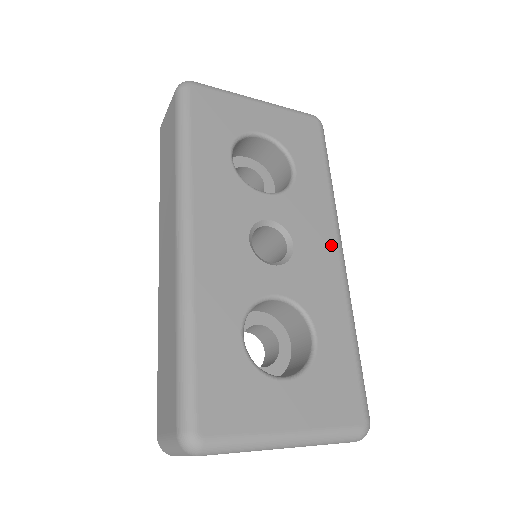
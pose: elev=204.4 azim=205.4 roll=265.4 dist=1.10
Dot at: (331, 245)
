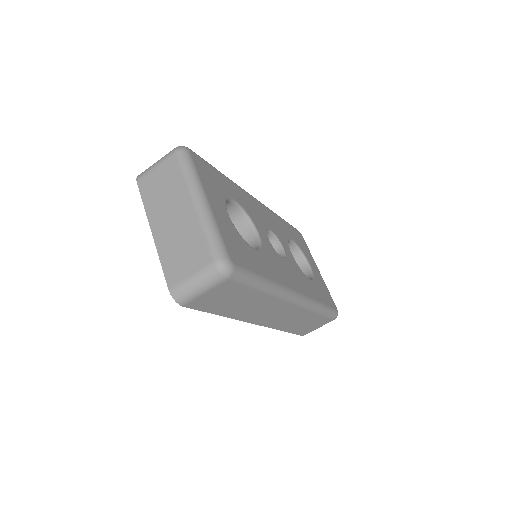
Dot at: (297, 287)
